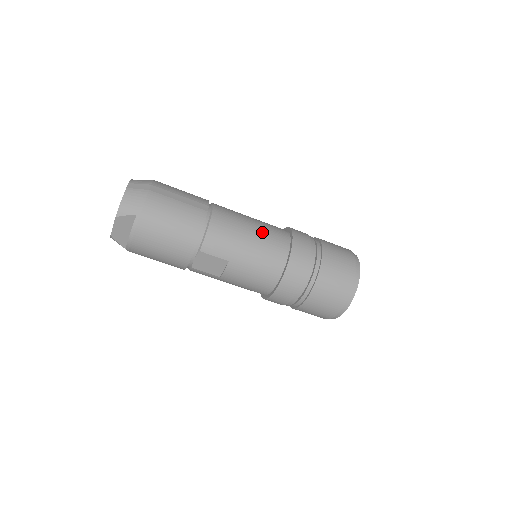
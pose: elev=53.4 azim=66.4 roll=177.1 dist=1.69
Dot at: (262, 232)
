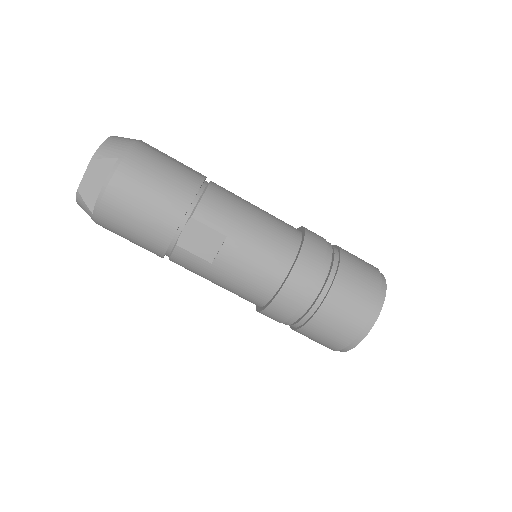
Dot at: (269, 215)
